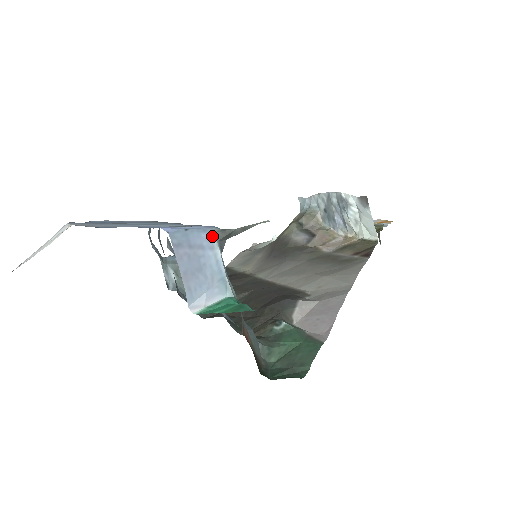
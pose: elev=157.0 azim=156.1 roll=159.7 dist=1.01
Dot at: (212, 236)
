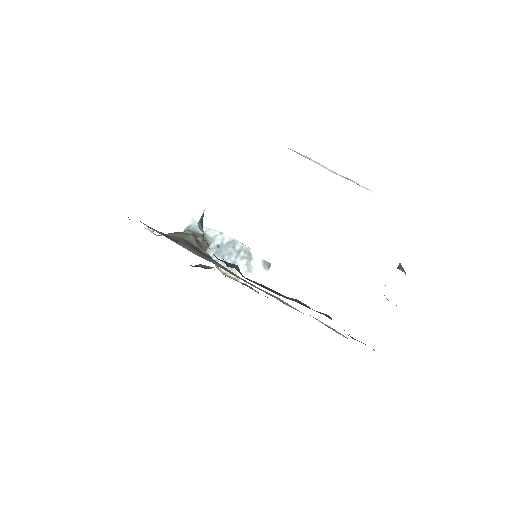
Dot at: (400, 263)
